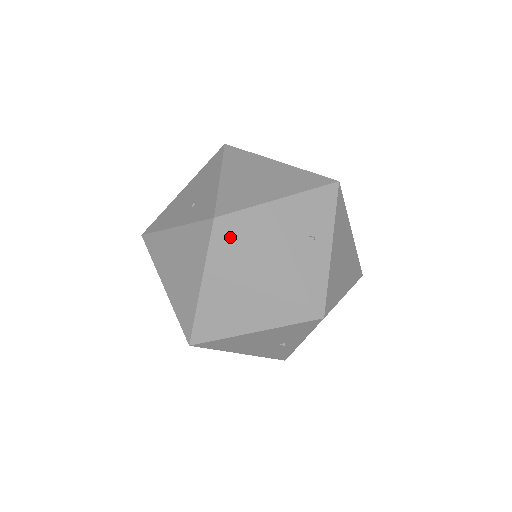
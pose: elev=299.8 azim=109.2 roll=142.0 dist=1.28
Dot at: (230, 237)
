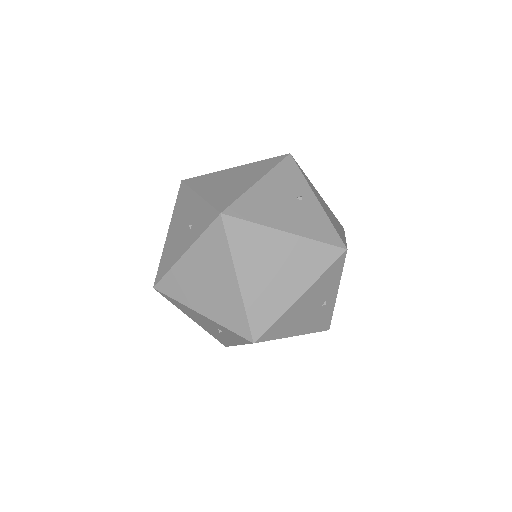
Dot at: (241, 223)
